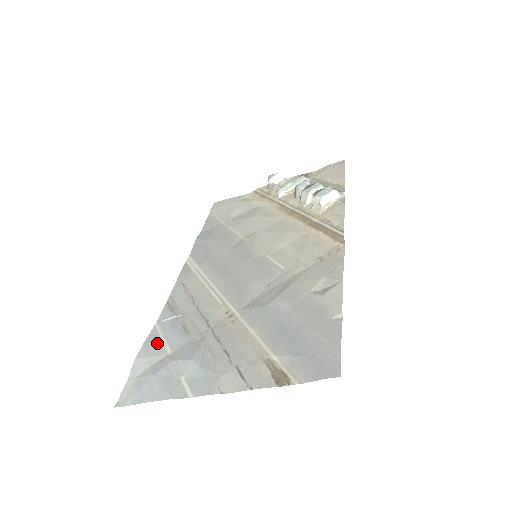
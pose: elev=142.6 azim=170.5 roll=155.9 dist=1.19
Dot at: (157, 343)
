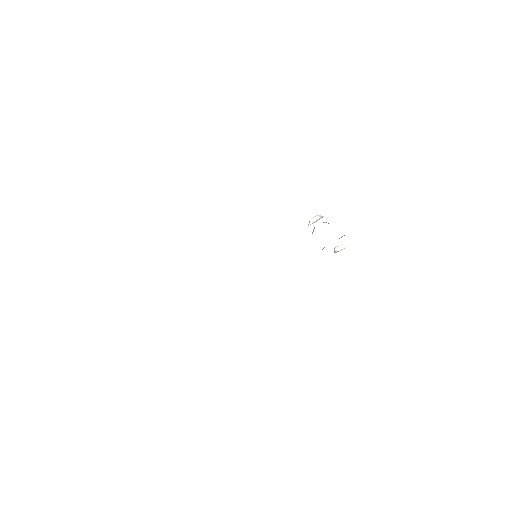
Dot at: occluded
